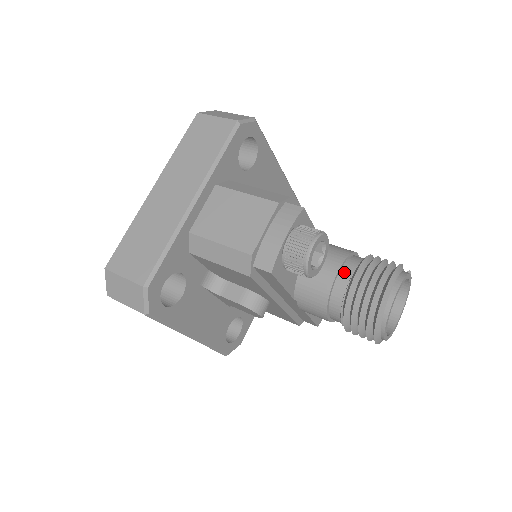
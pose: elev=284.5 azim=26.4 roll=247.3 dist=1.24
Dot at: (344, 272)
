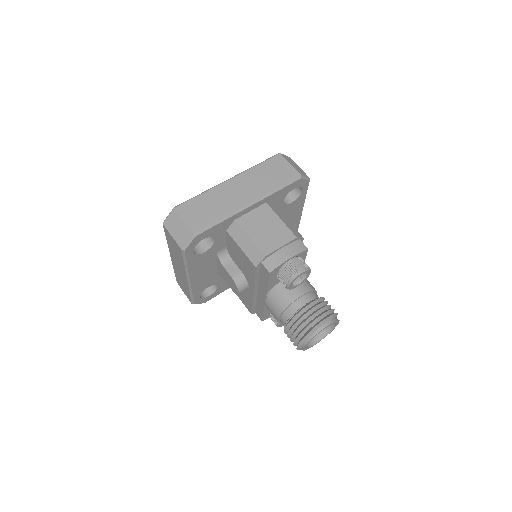
Dot at: (305, 298)
